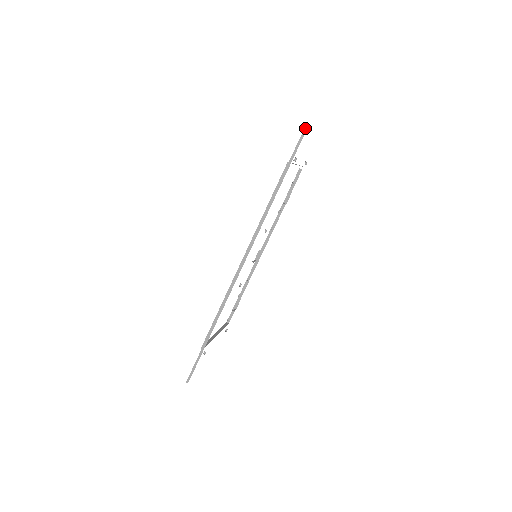
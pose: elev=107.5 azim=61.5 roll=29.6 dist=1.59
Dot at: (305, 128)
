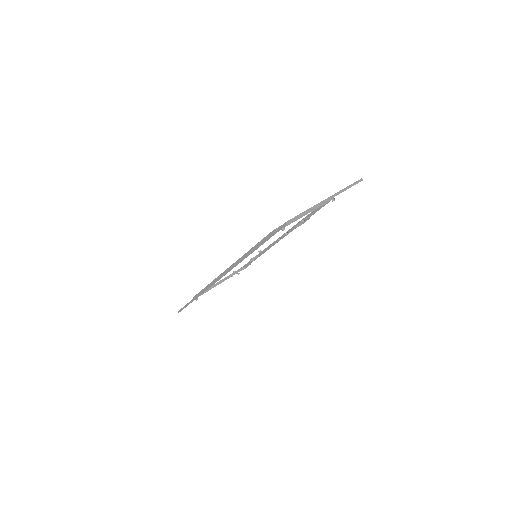
Dot at: (285, 223)
